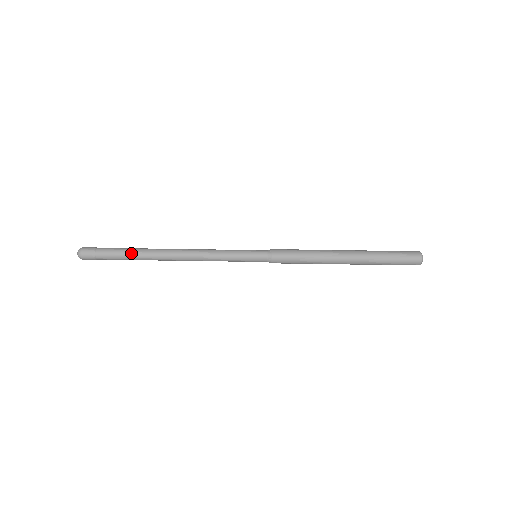
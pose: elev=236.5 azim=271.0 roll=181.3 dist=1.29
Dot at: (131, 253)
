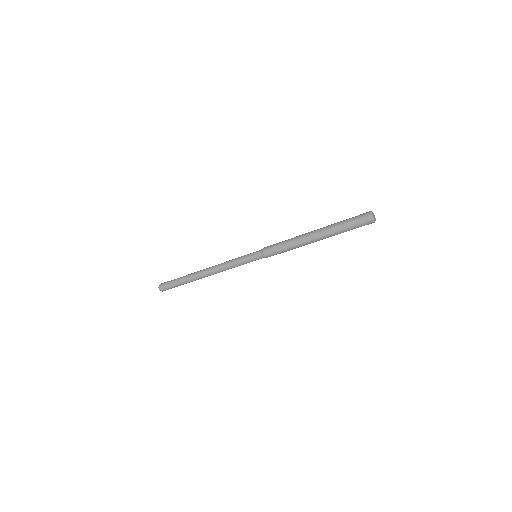
Dot at: (185, 282)
